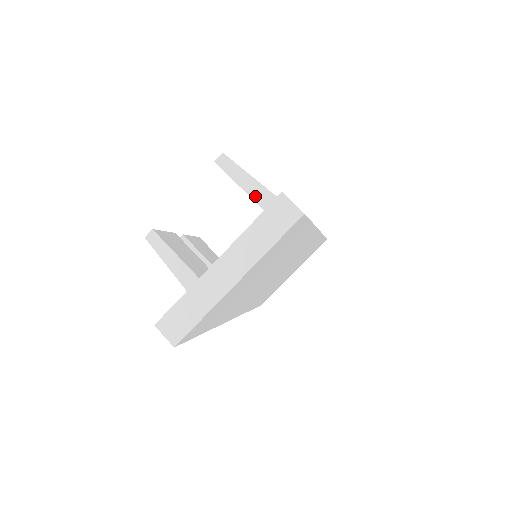
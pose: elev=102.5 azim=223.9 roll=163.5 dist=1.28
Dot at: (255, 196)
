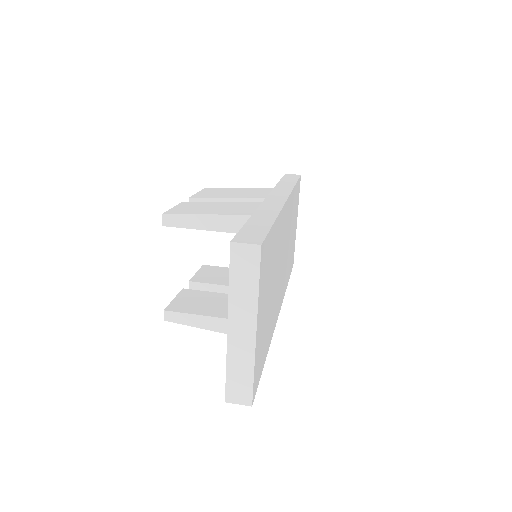
Dot at: (215, 227)
